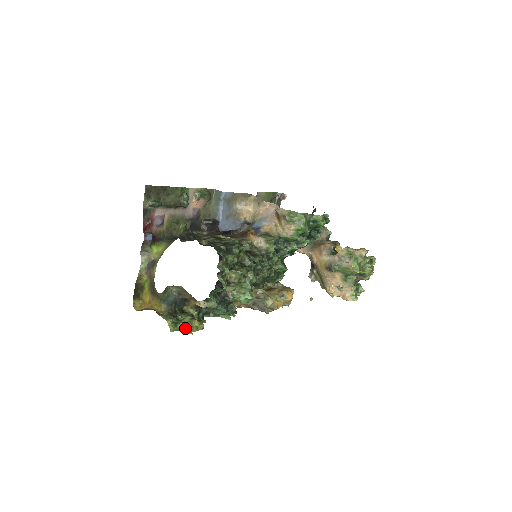
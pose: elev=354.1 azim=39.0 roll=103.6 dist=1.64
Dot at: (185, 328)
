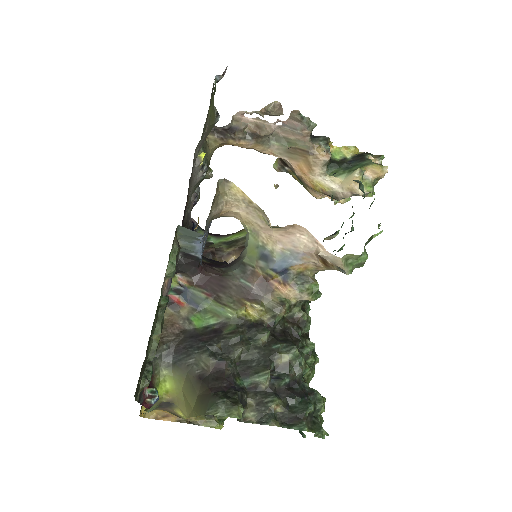
Dot at: occluded
